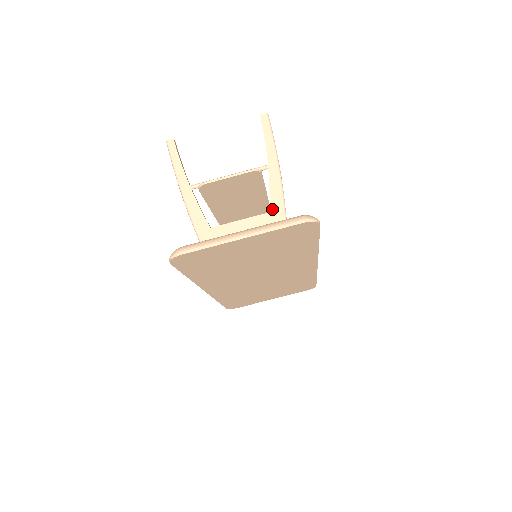
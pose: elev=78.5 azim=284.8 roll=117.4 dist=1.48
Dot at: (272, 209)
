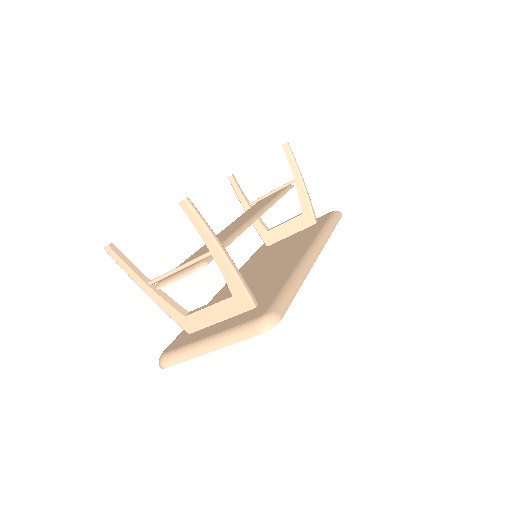
Dot at: (233, 293)
